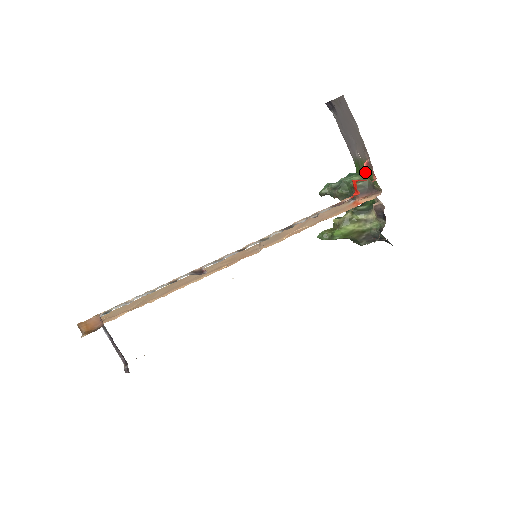
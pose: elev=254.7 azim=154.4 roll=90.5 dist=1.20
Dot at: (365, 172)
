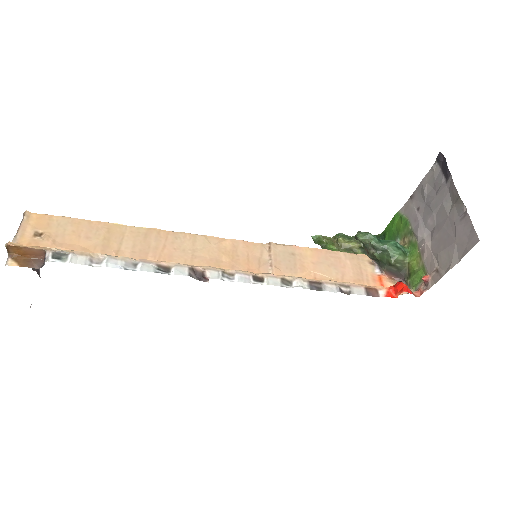
Dot at: (411, 257)
